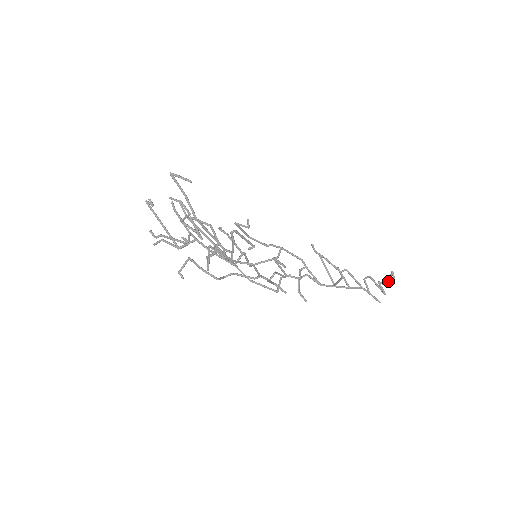
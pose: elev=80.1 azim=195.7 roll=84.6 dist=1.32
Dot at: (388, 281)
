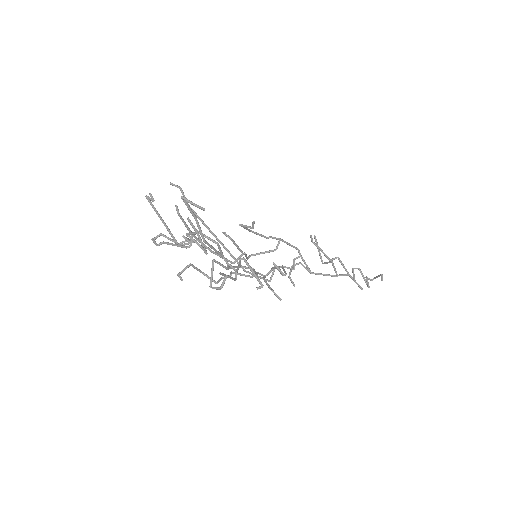
Dot at: (375, 278)
